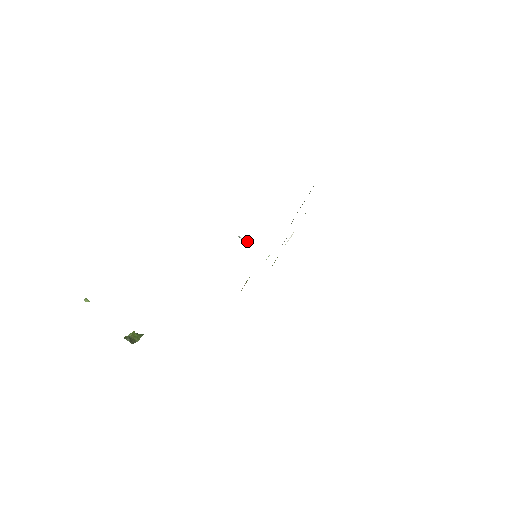
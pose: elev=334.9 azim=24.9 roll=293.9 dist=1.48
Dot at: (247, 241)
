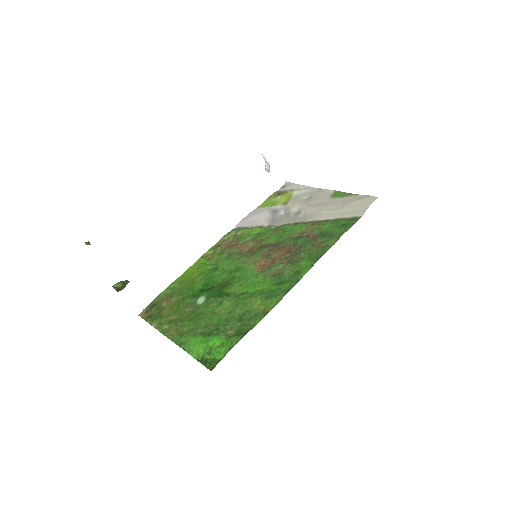
Dot at: (268, 168)
